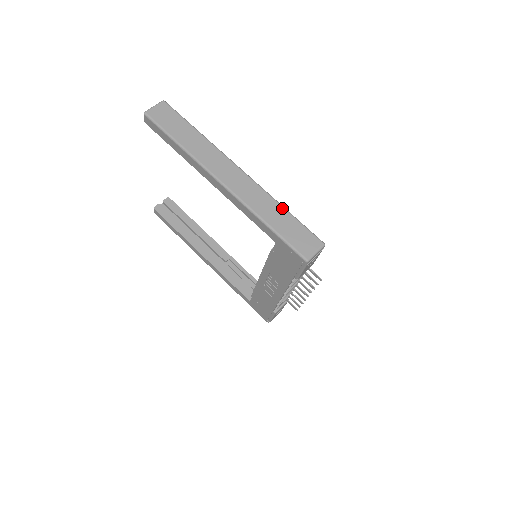
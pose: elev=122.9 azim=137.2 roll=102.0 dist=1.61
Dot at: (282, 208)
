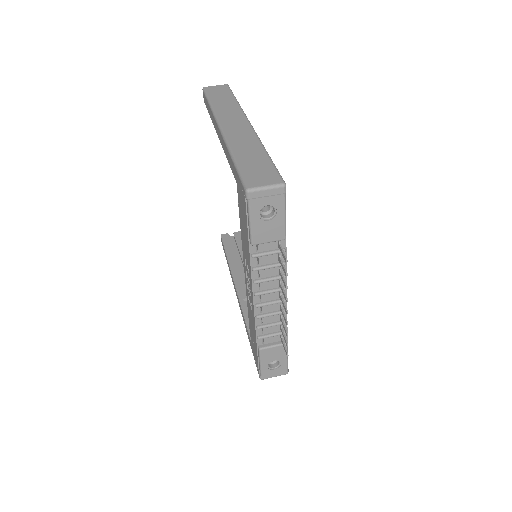
Dot at: (263, 150)
